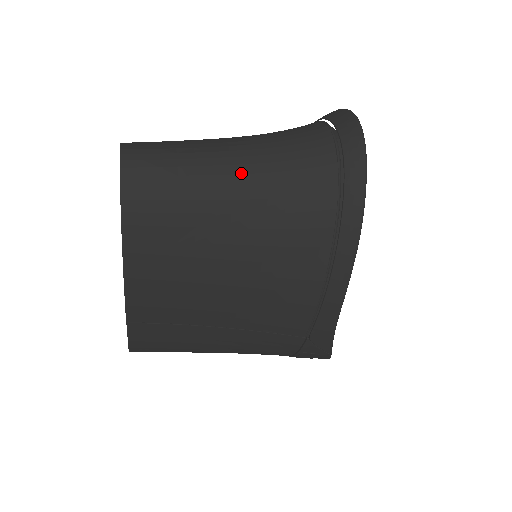
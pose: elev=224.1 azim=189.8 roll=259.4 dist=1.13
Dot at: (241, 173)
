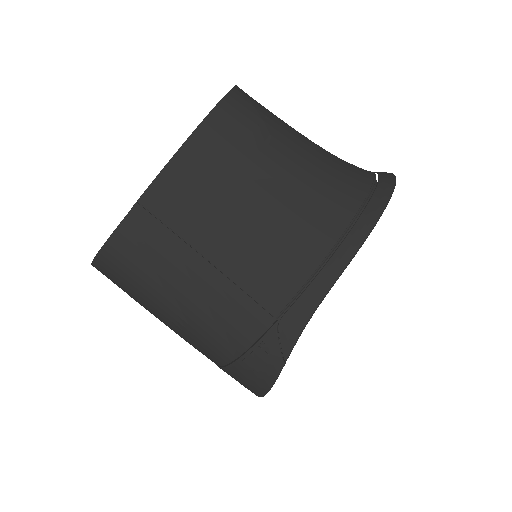
Dot at: (307, 144)
